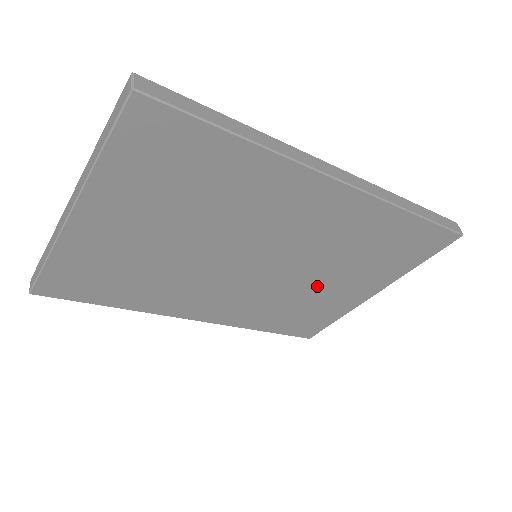
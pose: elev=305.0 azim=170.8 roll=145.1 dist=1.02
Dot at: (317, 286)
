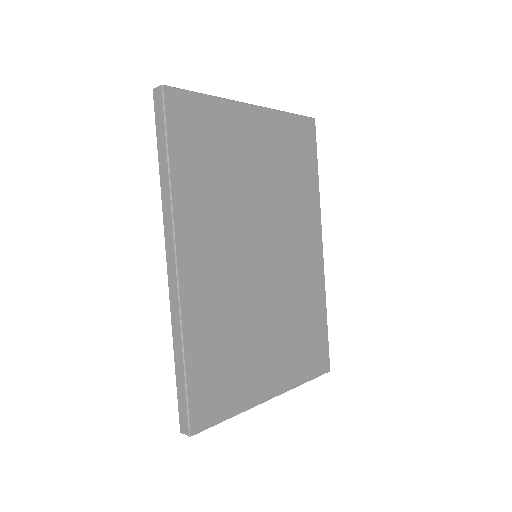
Dot at: (260, 331)
